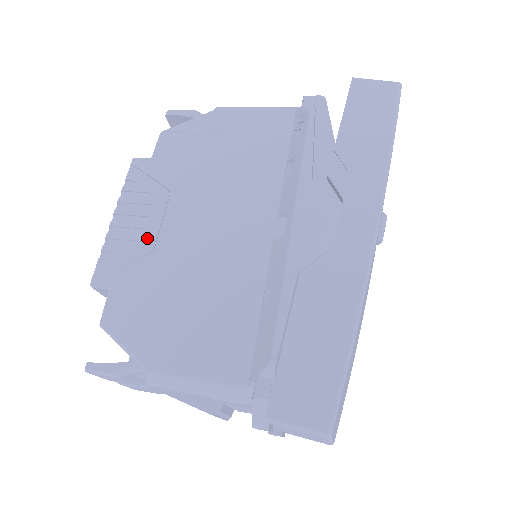
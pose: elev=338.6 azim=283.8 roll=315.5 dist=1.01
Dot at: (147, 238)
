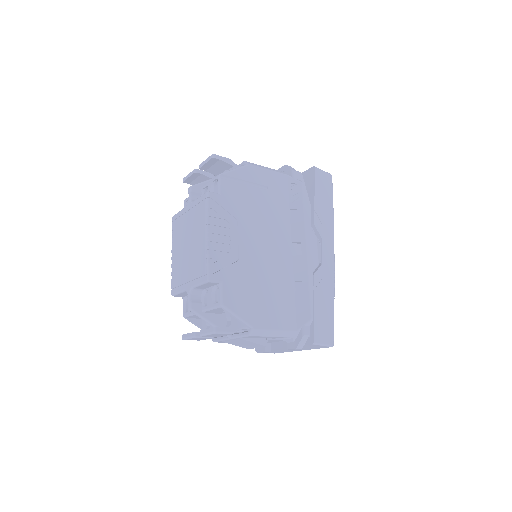
Dot at: (233, 251)
